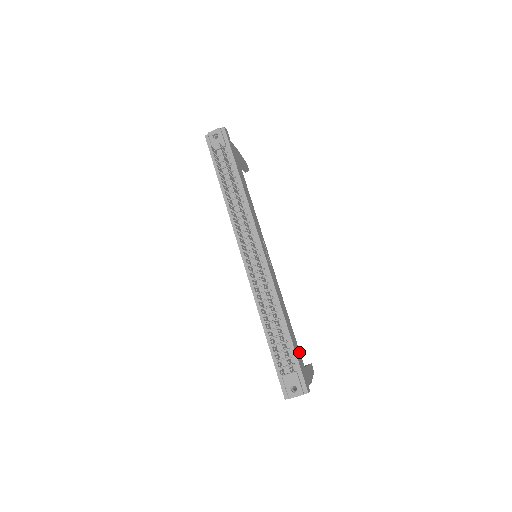
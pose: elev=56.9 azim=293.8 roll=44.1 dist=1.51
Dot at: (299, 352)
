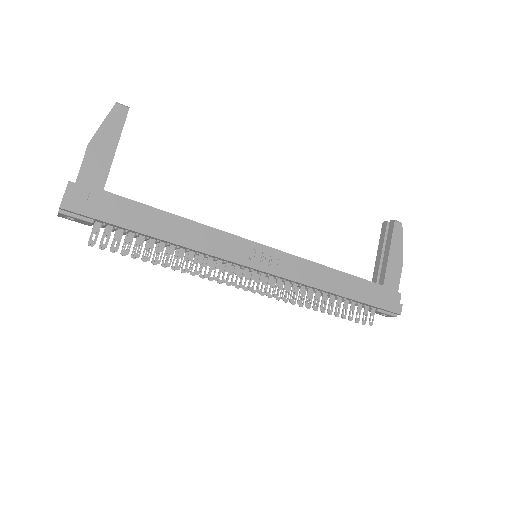
Dot at: (371, 285)
